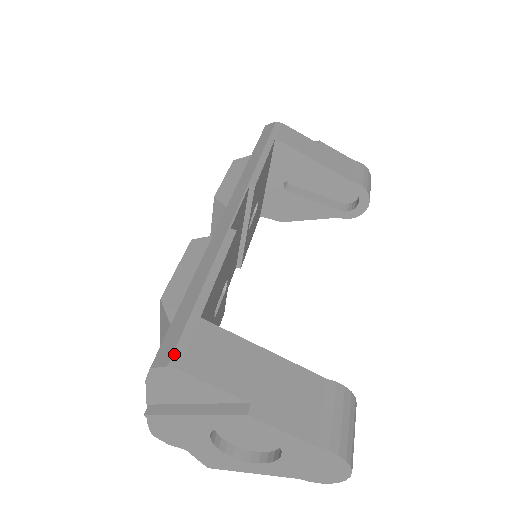
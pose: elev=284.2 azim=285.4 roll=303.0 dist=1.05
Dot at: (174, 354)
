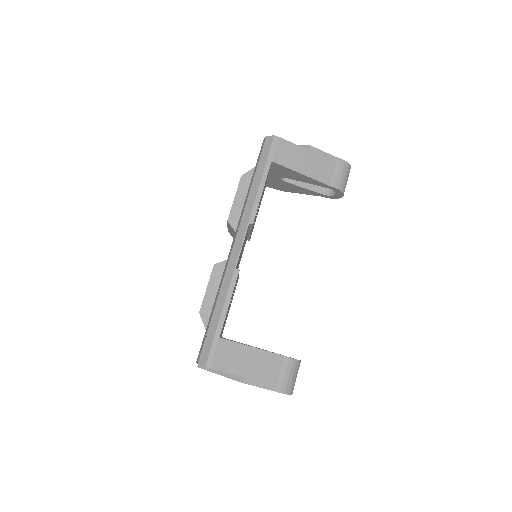
Dot at: (208, 360)
